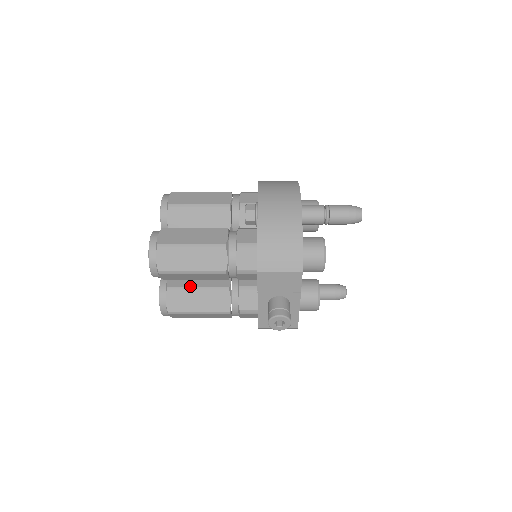
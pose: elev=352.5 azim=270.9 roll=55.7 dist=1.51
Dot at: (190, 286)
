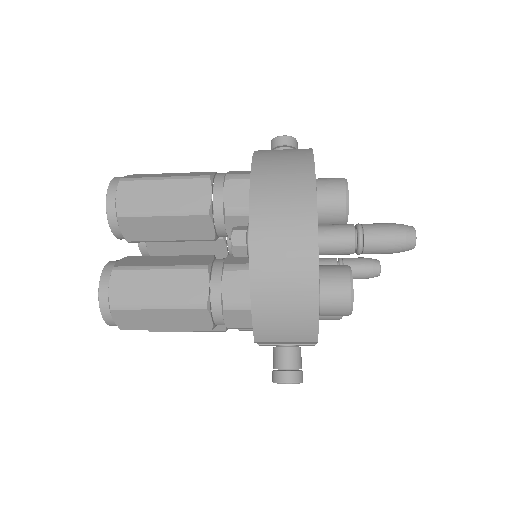
Dot at: occluded
